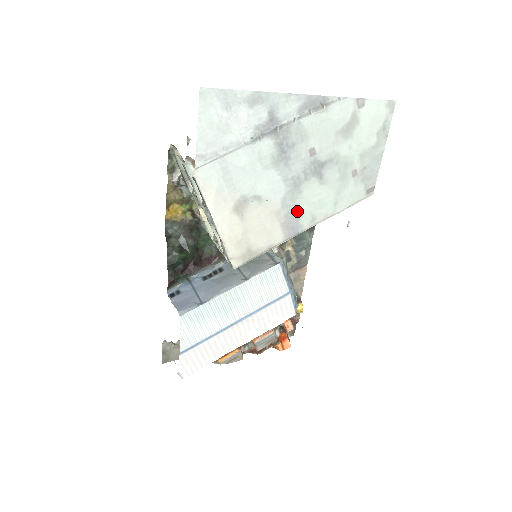
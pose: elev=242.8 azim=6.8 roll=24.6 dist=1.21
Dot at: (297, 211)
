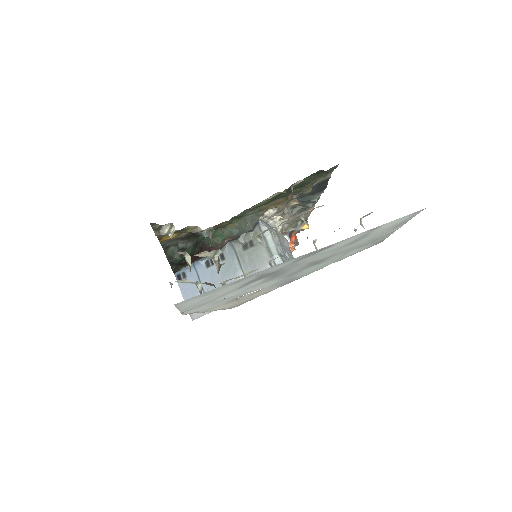
Dot at: (293, 278)
